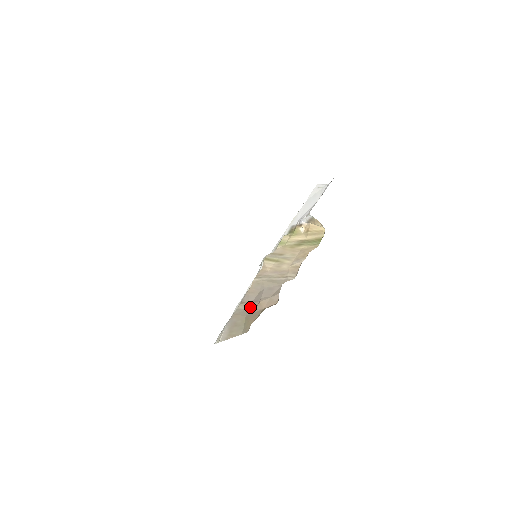
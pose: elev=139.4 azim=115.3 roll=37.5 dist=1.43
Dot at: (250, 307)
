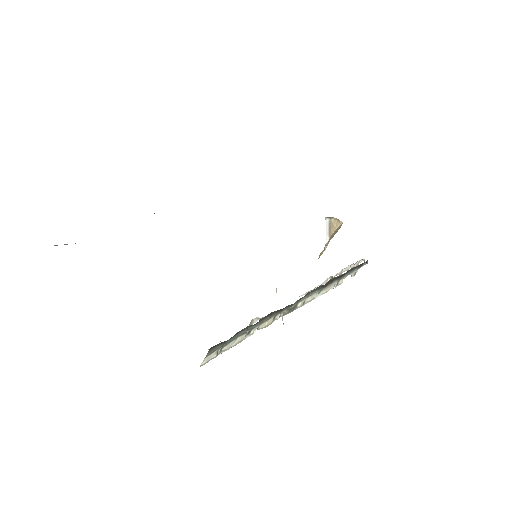
Dot at: occluded
